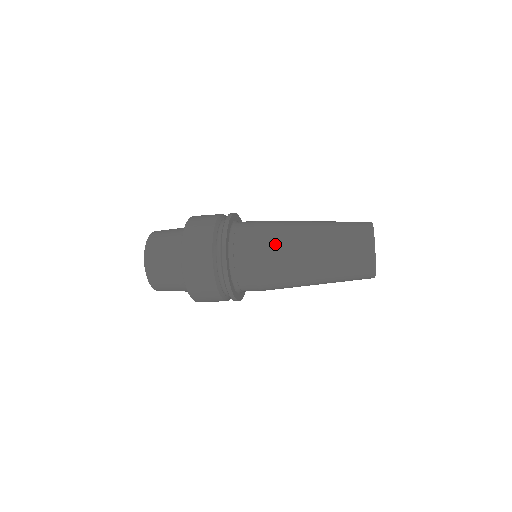
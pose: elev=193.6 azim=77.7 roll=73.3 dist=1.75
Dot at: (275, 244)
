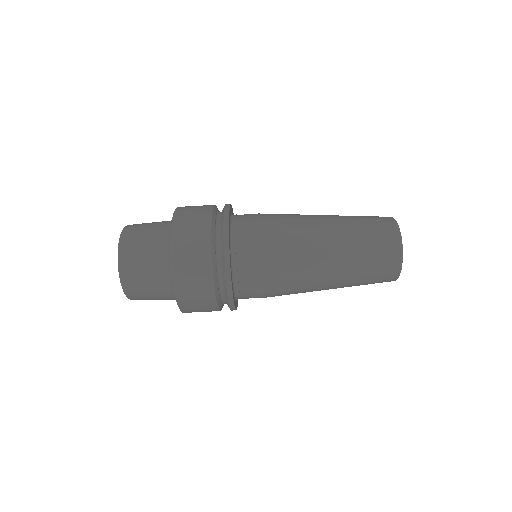
Dot at: occluded
